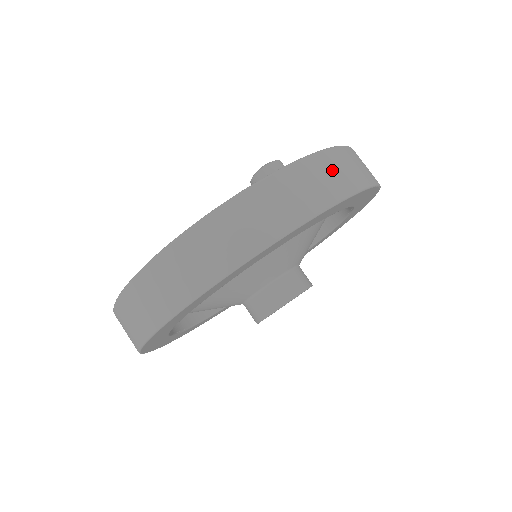
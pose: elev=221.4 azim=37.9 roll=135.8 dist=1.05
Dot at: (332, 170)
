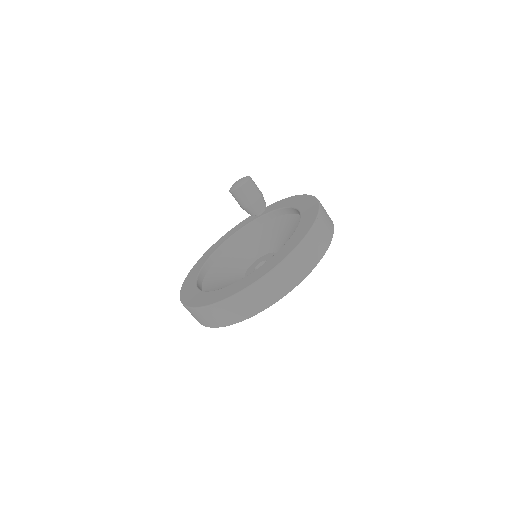
Dot at: (322, 231)
